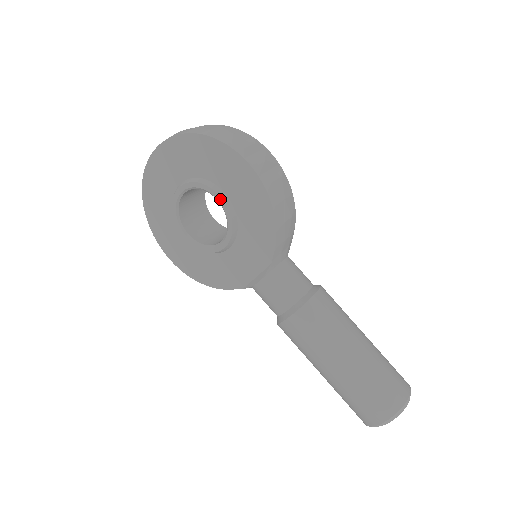
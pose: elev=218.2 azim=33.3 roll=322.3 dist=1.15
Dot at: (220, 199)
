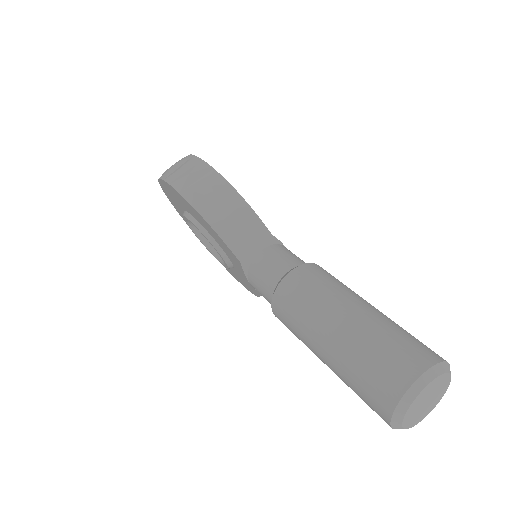
Dot at: occluded
